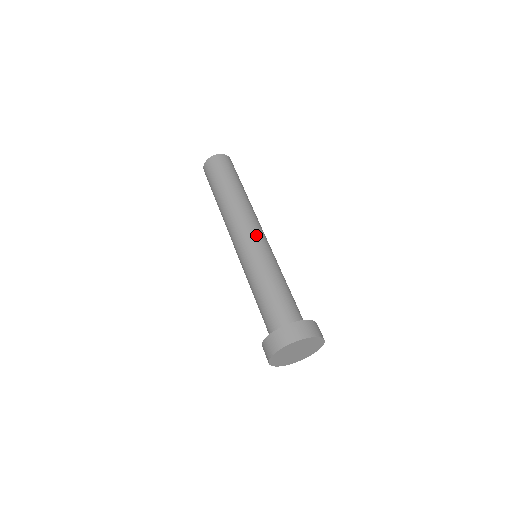
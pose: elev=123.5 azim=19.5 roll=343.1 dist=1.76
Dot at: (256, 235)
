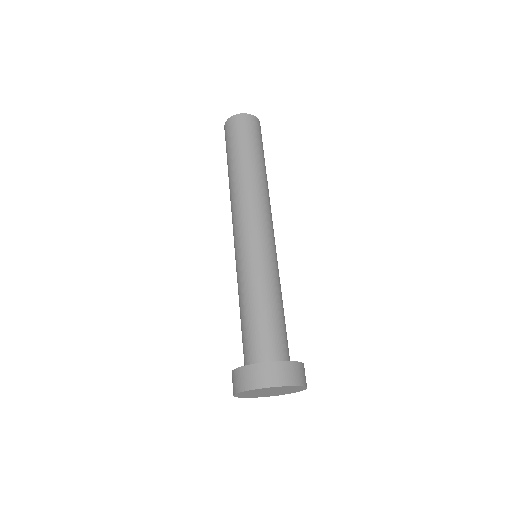
Dot at: (258, 232)
